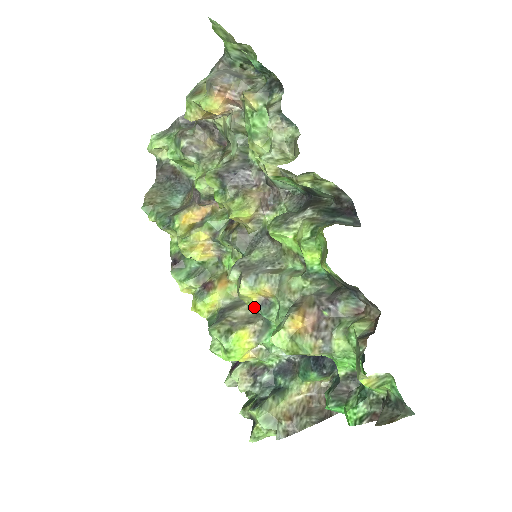
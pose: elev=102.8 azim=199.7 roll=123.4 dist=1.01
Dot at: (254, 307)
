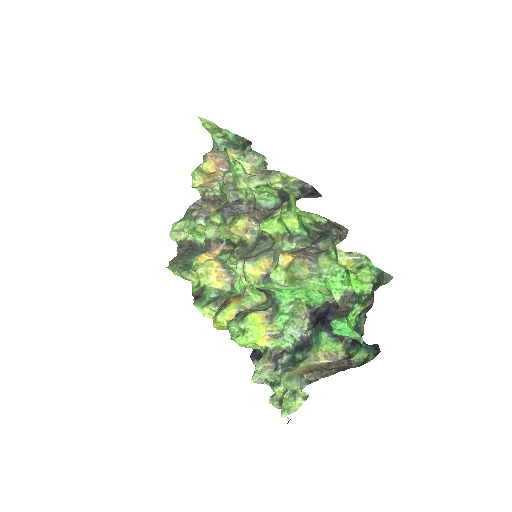
Dot at: (259, 283)
